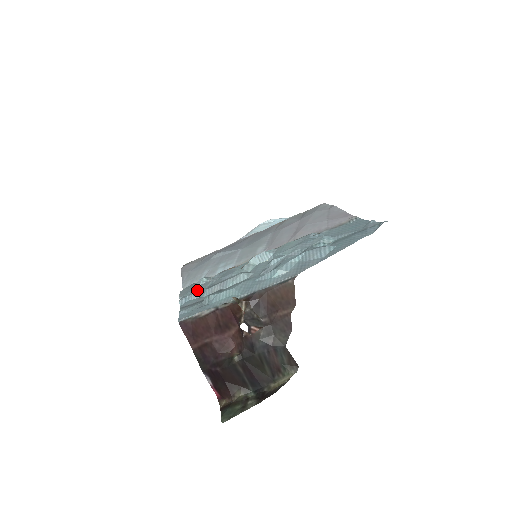
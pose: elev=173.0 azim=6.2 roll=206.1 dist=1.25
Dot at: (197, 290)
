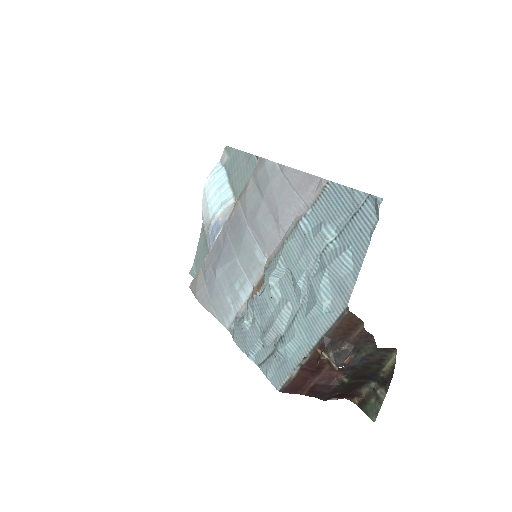
Dot at: (253, 340)
